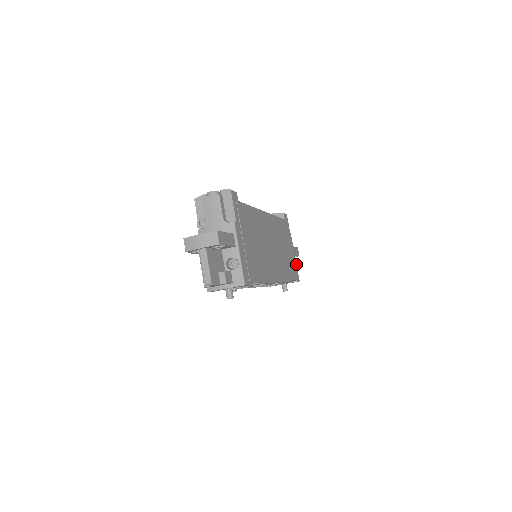
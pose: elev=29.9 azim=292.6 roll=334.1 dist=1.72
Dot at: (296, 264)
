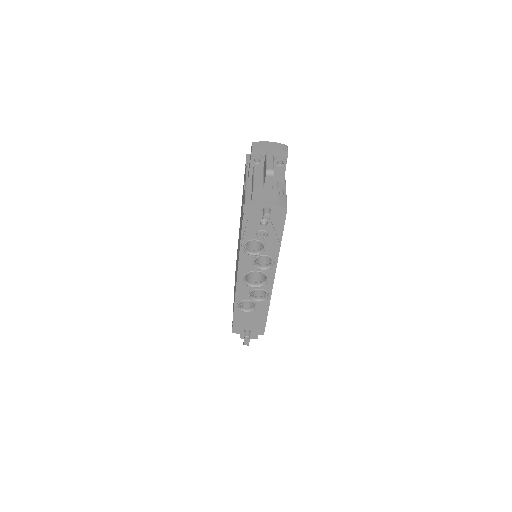
Dot at: occluded
